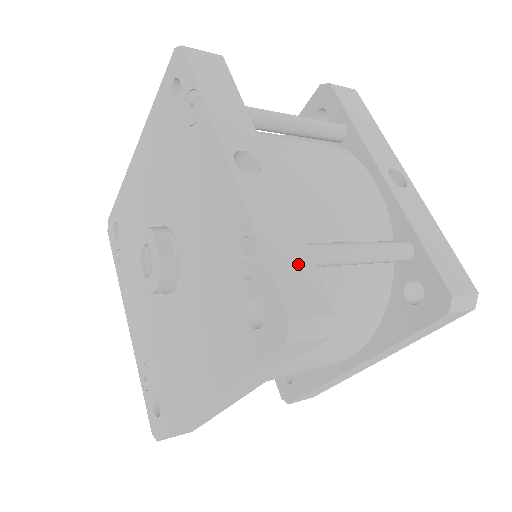
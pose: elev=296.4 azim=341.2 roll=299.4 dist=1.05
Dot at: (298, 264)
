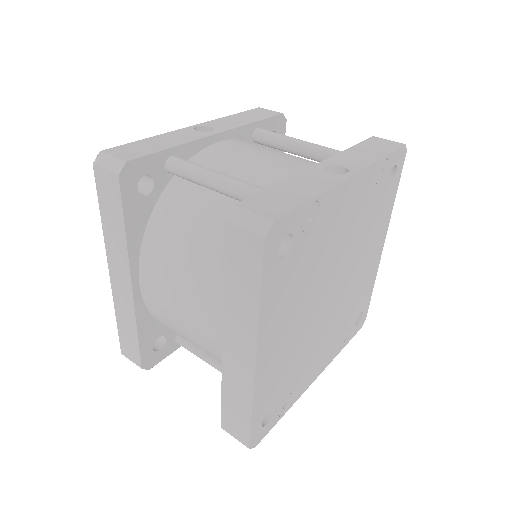
Dot at: (148, 148)
